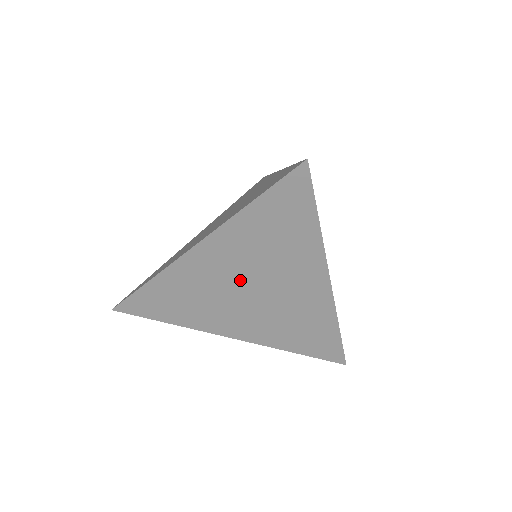
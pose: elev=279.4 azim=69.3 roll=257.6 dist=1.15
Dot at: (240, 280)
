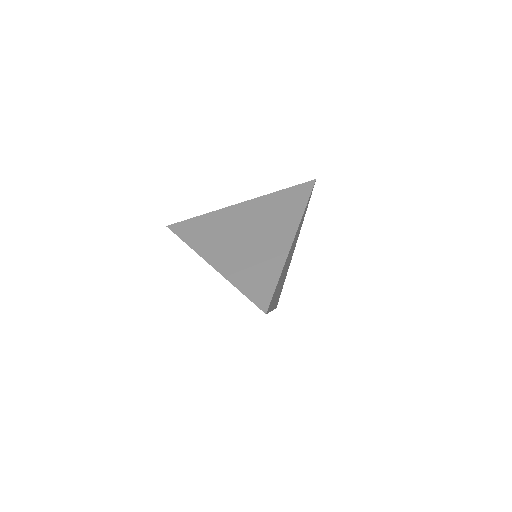
Dot at: occluded
